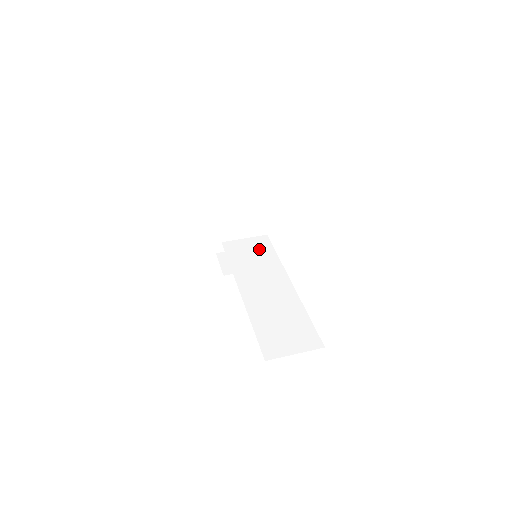
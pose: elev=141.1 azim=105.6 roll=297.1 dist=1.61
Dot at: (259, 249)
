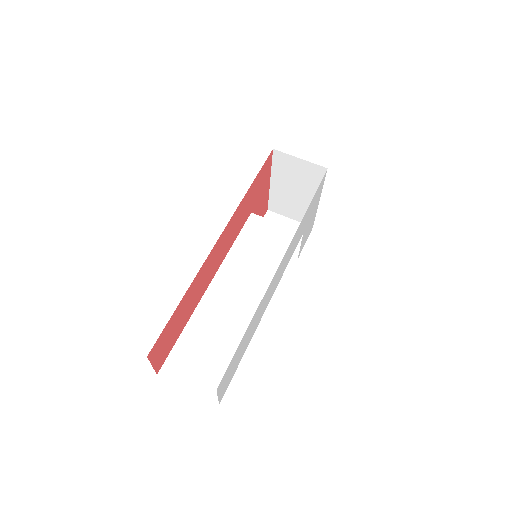
Dot at: (277, 246)
